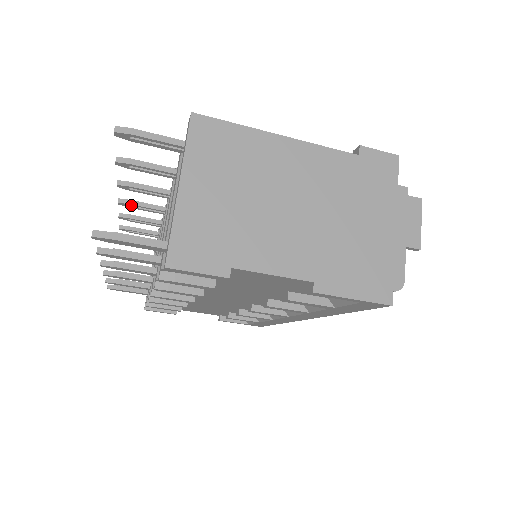
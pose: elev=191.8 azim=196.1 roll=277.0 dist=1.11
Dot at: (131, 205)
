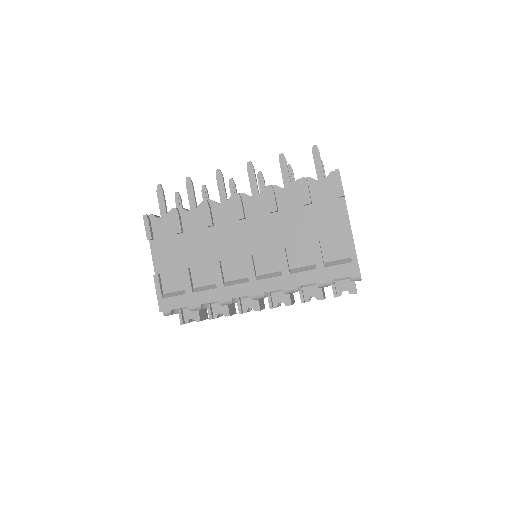
Dot at: (234, 186)
